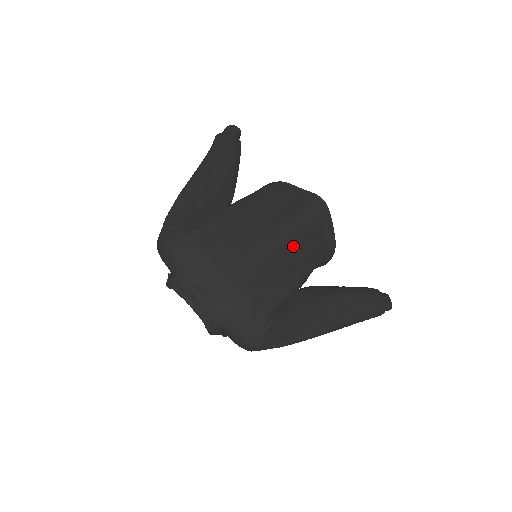
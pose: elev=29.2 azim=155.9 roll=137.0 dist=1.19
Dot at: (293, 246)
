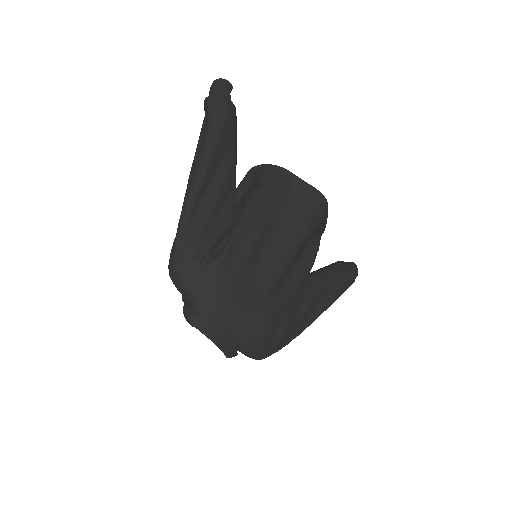
Dot at: (297, 255)
